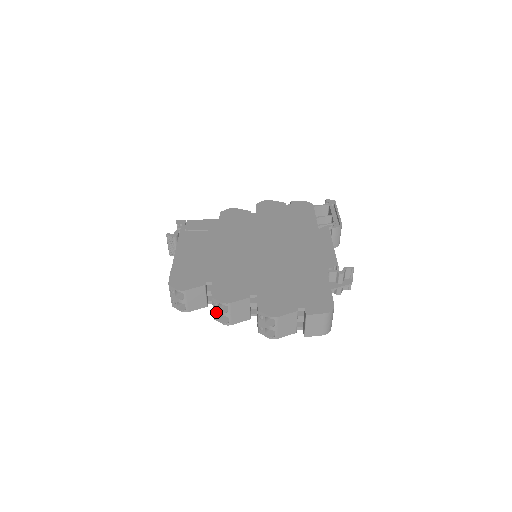
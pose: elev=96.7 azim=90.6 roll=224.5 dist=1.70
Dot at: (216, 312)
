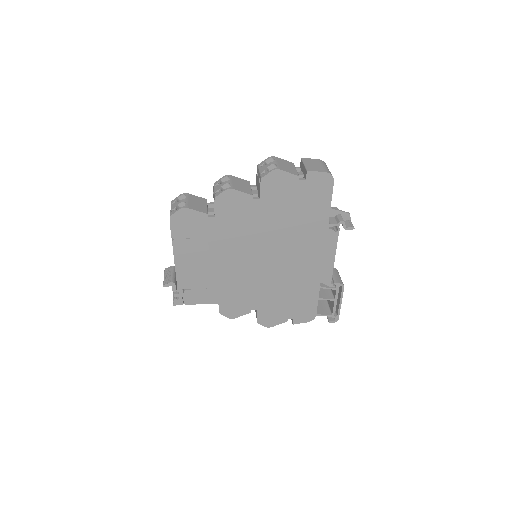
Dot at: (217, 189)
